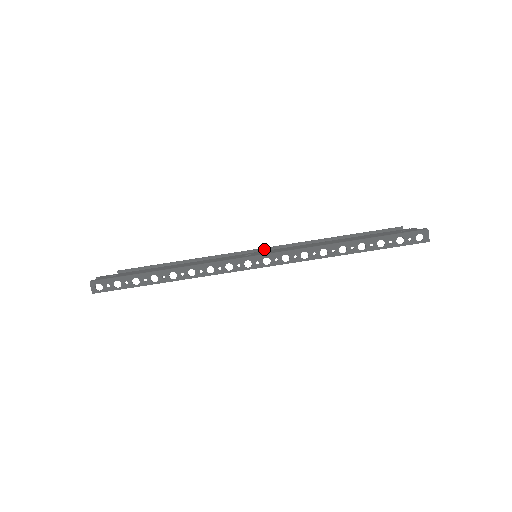
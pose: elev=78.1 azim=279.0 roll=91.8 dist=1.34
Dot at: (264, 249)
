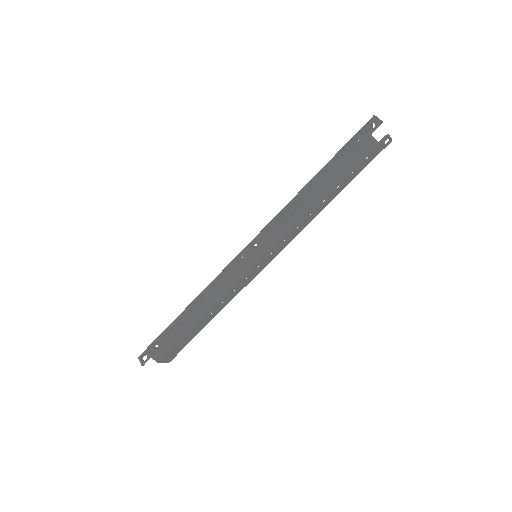
Dot at: occluded
